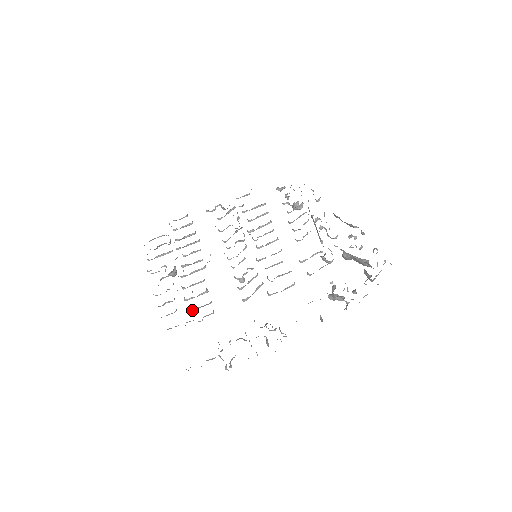
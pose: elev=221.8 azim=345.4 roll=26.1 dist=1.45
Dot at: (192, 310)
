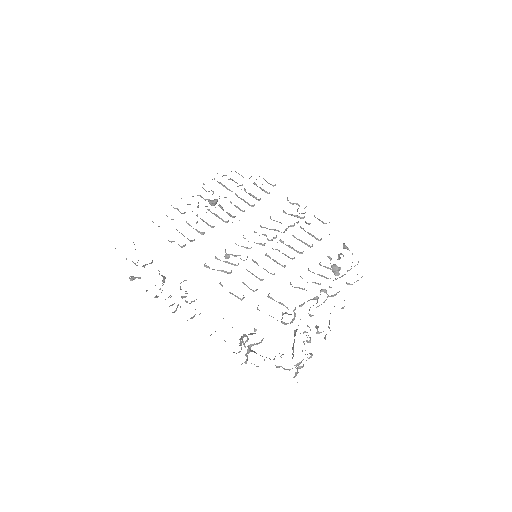
Dot at: occluded
